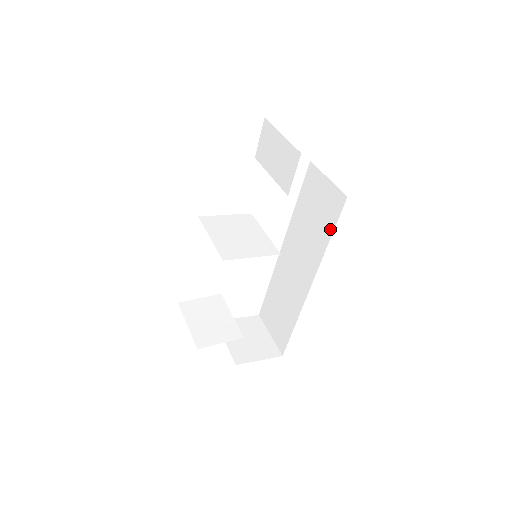
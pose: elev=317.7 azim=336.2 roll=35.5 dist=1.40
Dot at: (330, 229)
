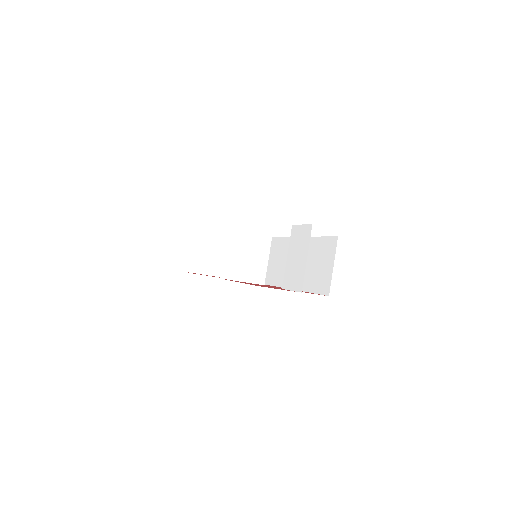
Dot at: (310, 288)
